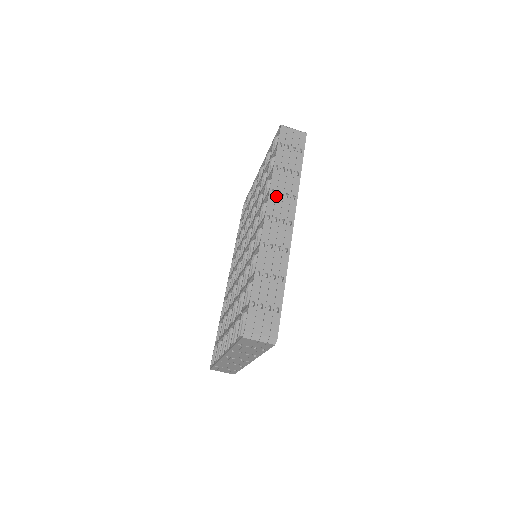
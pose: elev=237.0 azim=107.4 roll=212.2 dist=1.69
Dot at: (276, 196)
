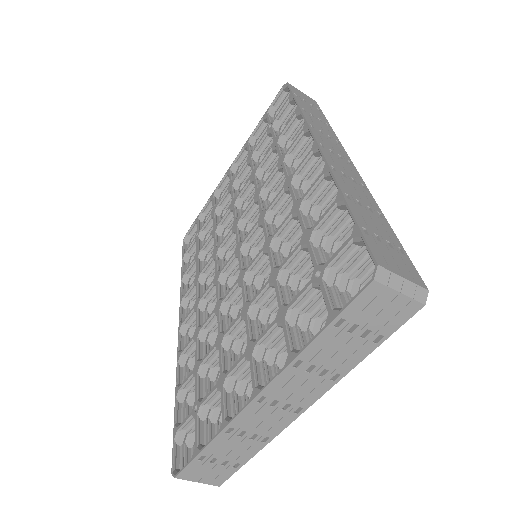
Dot at: (318, 131)
